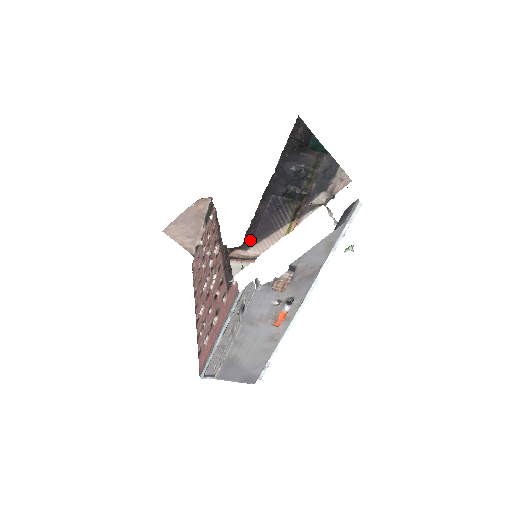
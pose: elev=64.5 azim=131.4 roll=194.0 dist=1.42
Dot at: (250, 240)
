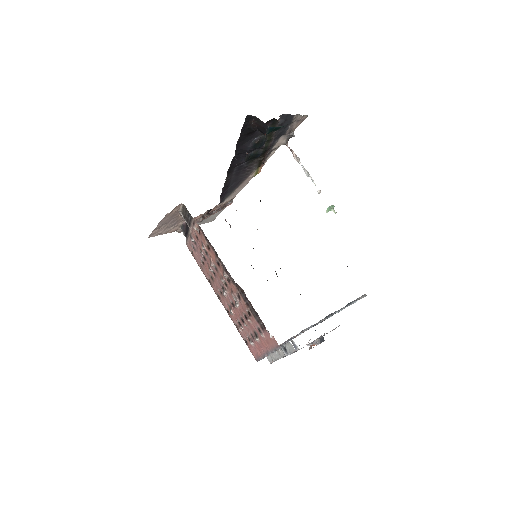
Dot at: (224, 196)
